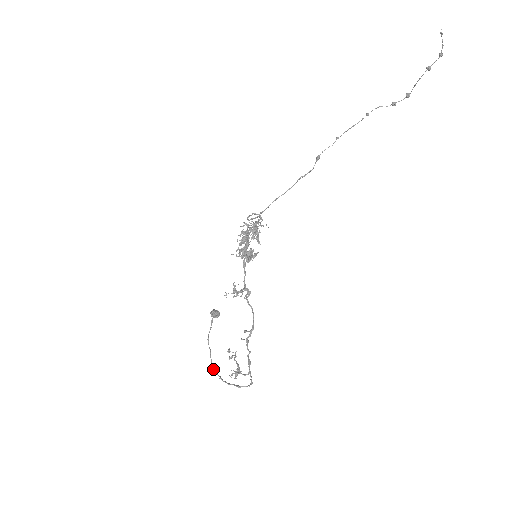
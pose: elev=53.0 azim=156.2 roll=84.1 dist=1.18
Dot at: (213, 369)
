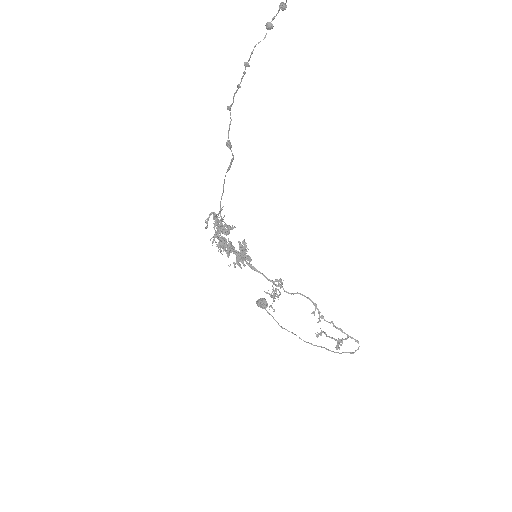
Dot at: occluded
